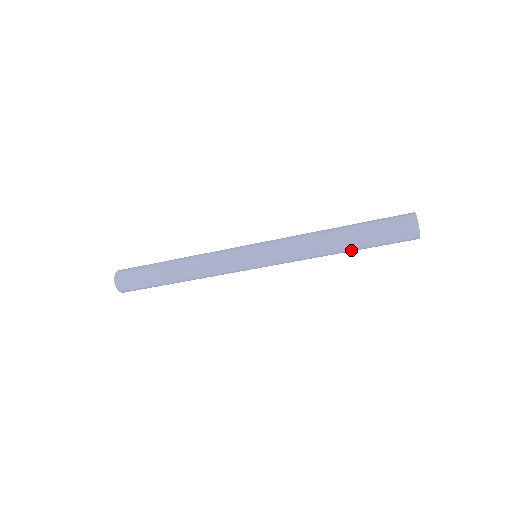
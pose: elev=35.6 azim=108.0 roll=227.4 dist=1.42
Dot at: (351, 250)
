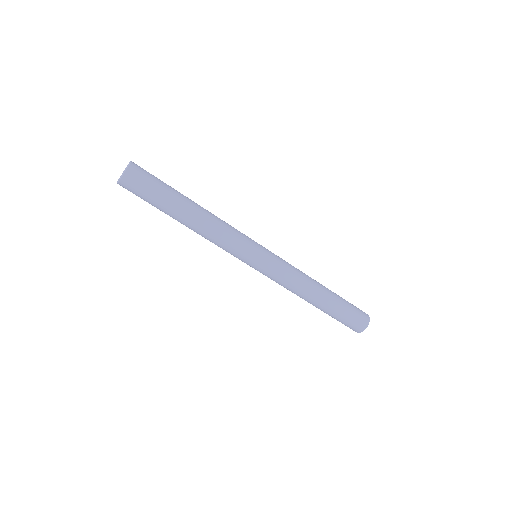
Dot at: (325, 304)
